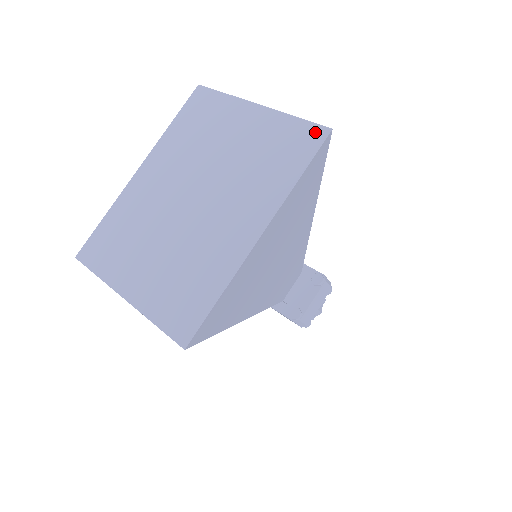
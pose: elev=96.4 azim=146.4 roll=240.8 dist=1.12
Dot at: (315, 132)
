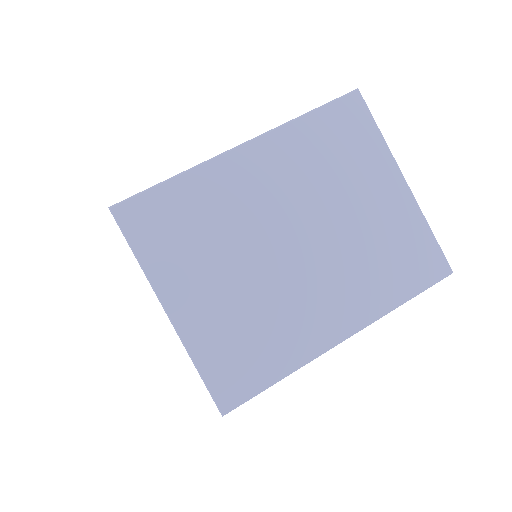
Dot at: (440, 265)
